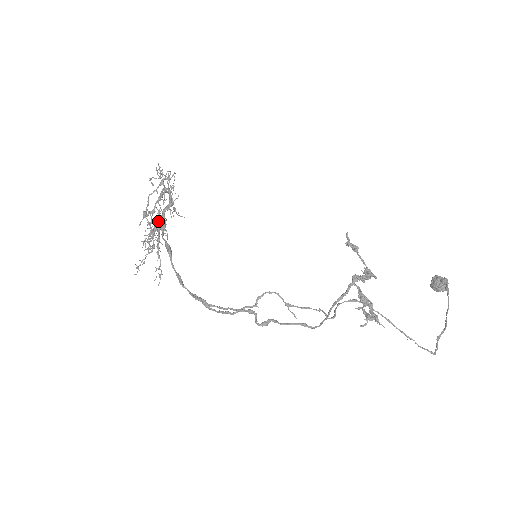
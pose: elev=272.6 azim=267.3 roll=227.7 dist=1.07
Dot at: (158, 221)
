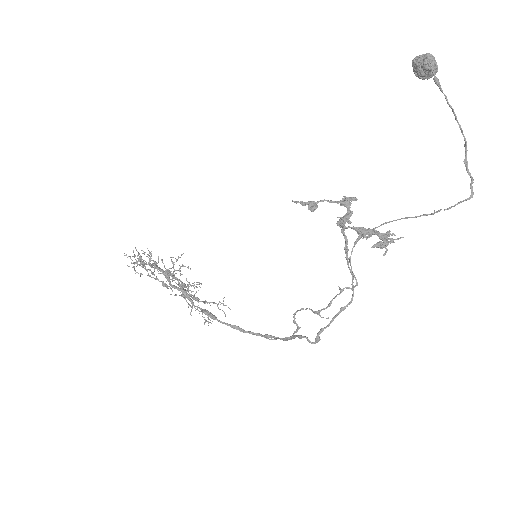
Dot at: occluded
